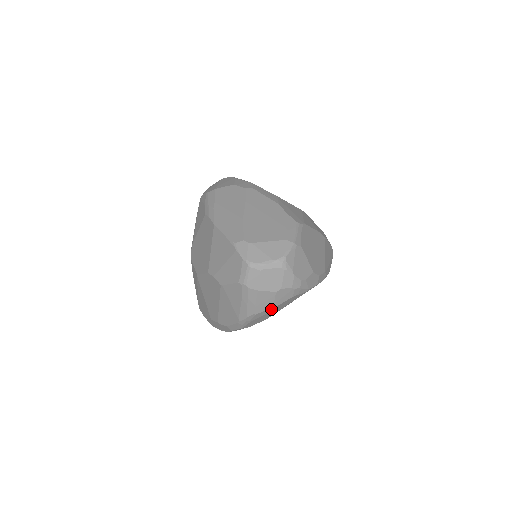
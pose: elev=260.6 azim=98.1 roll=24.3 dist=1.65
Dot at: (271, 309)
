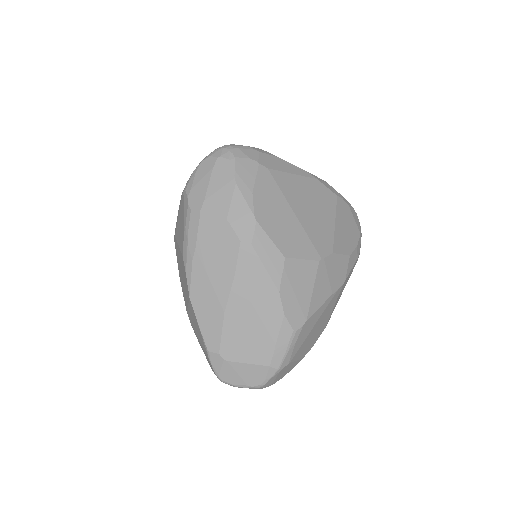
Dot at: occluded
